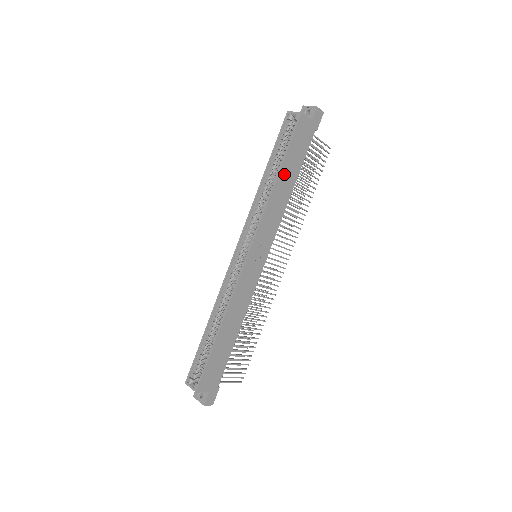
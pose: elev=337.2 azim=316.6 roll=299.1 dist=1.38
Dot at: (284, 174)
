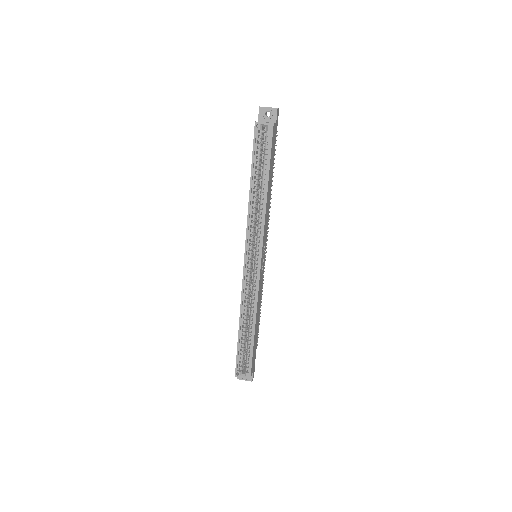
Dot at: (269, 183)
